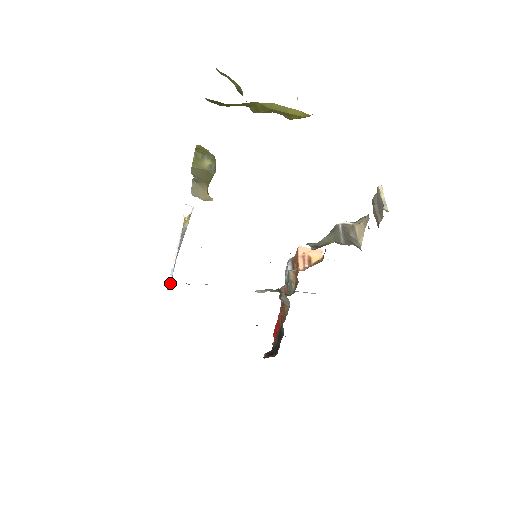
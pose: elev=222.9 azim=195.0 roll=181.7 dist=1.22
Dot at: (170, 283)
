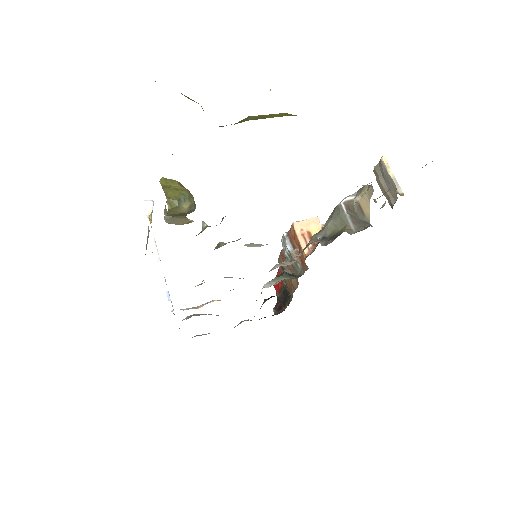
Dot at: occluded
